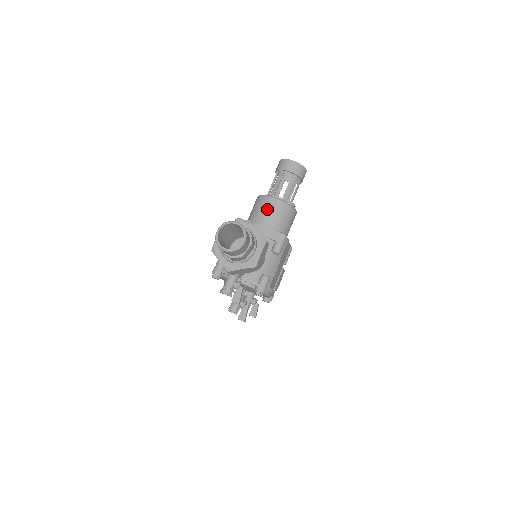
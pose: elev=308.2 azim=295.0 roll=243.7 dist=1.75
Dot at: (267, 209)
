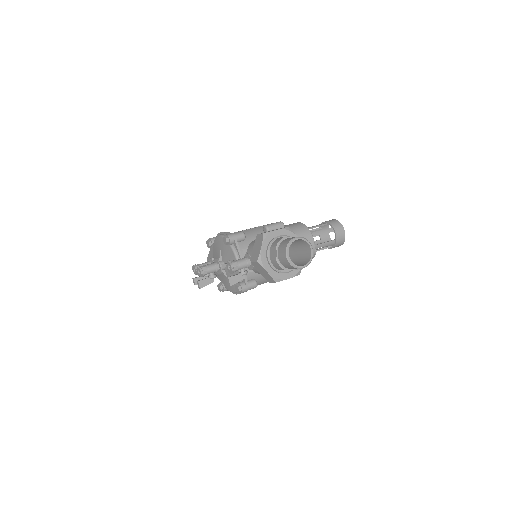
Dot at: occluded
